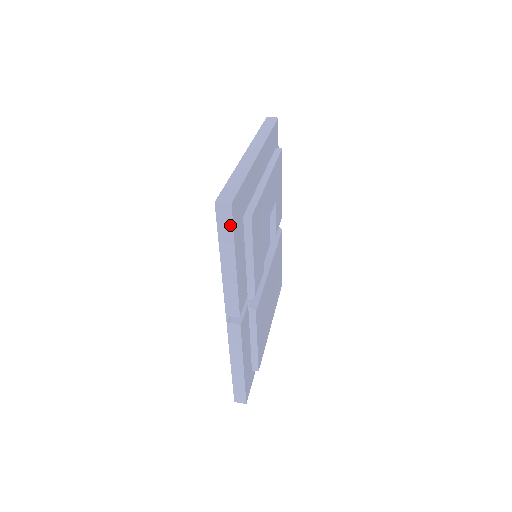
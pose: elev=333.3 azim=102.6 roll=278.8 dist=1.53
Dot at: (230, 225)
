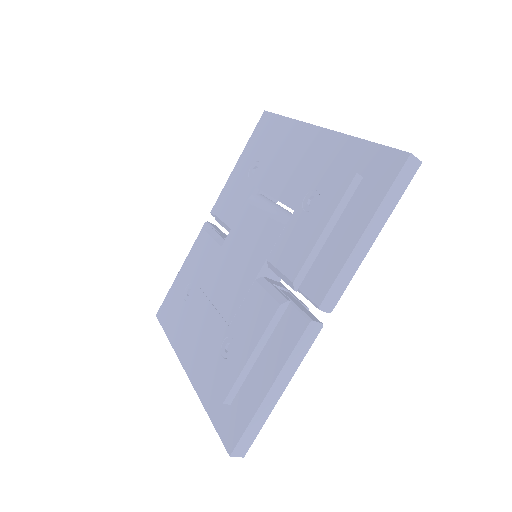
Dot at: (404, 187)
